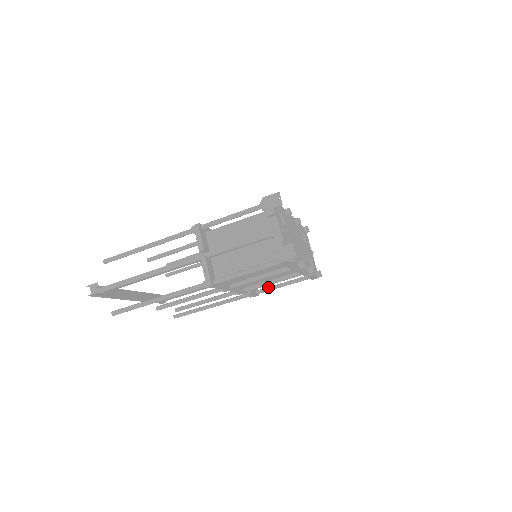
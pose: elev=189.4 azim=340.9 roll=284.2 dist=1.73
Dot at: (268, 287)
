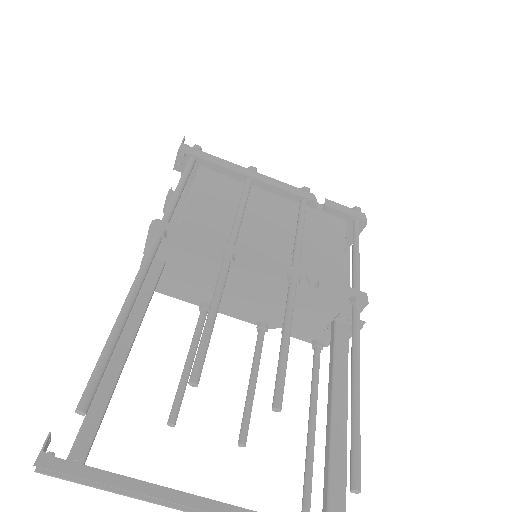
Dot at: occluded
